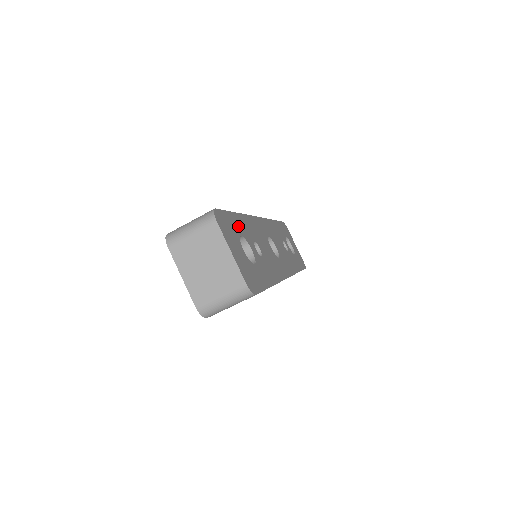
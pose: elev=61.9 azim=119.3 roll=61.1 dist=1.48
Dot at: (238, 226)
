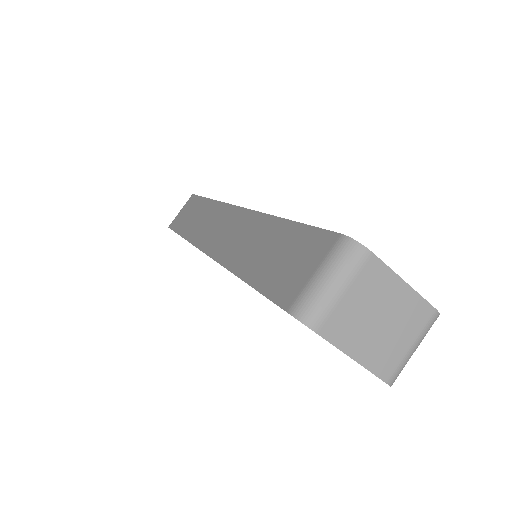
Dot at: occluded
